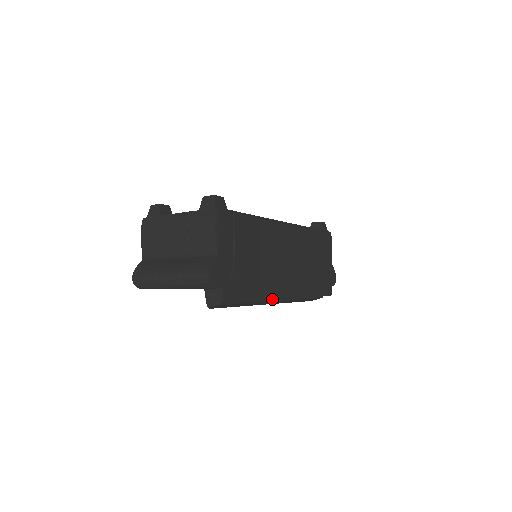
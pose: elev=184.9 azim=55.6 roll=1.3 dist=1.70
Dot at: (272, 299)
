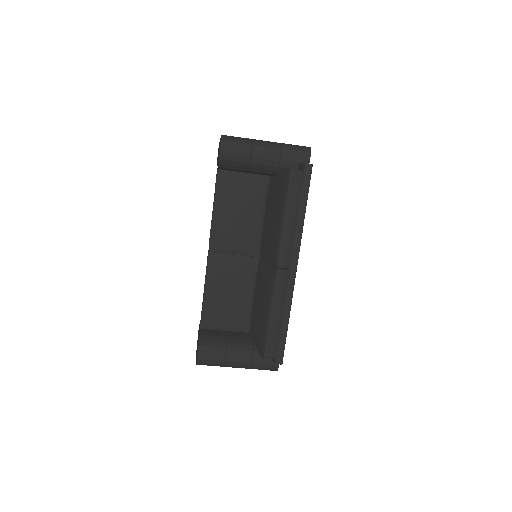
Dot at: (291, 253)
